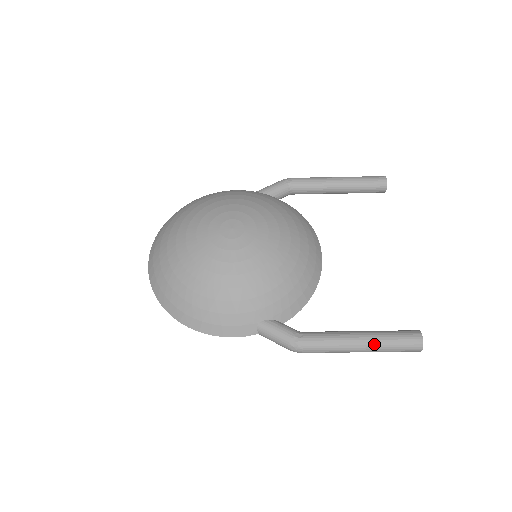
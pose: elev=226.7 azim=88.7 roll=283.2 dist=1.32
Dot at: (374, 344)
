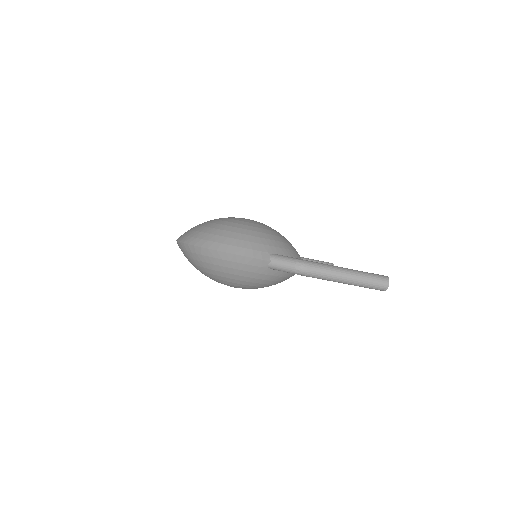
Dot at: (356, 272)
